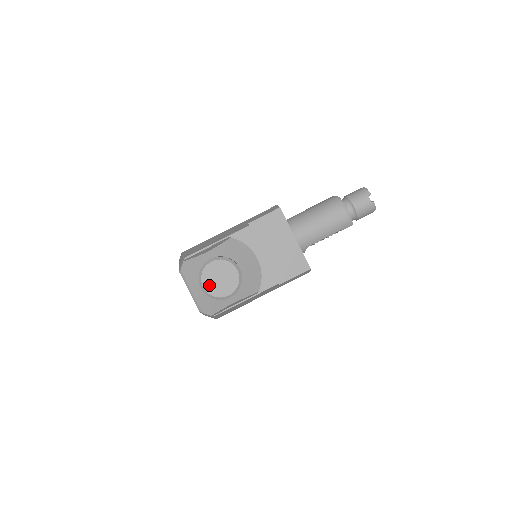
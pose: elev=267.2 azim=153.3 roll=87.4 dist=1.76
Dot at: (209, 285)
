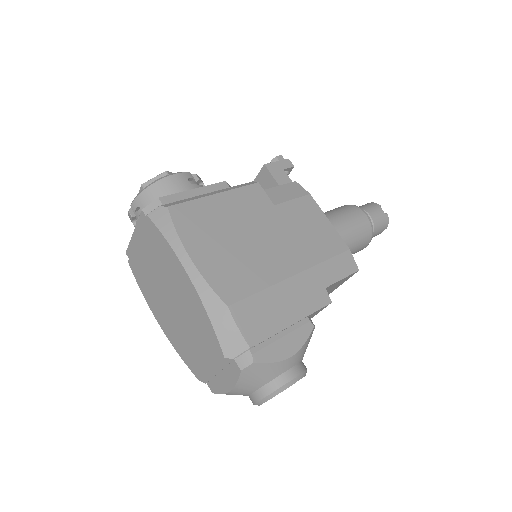
Dot at: occluded
